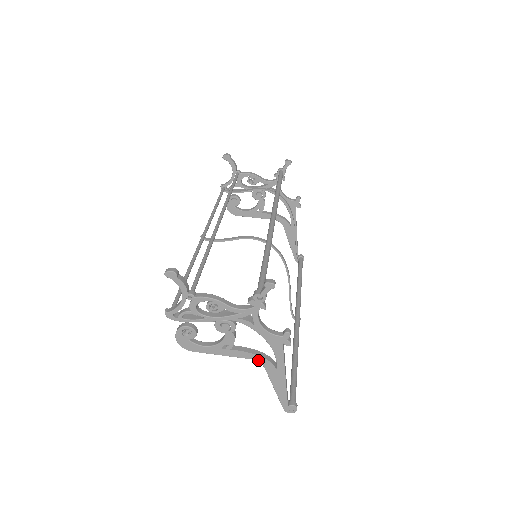
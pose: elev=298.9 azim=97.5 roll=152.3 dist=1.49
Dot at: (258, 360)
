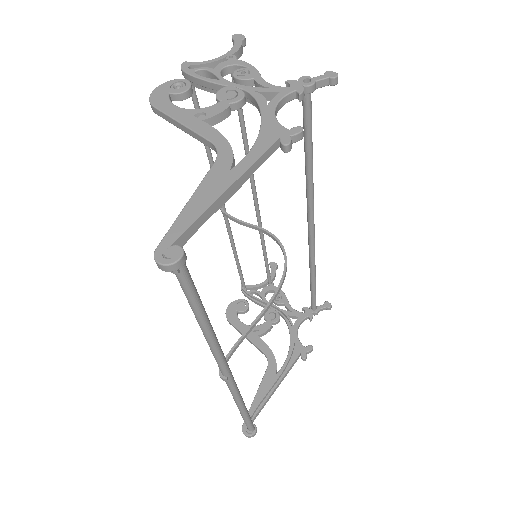
Dot at: (220, 147)
